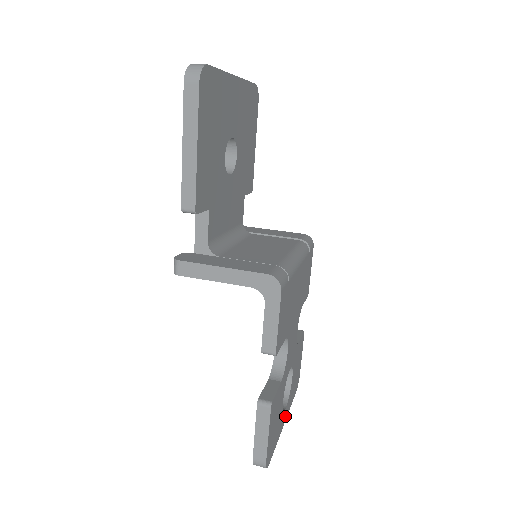
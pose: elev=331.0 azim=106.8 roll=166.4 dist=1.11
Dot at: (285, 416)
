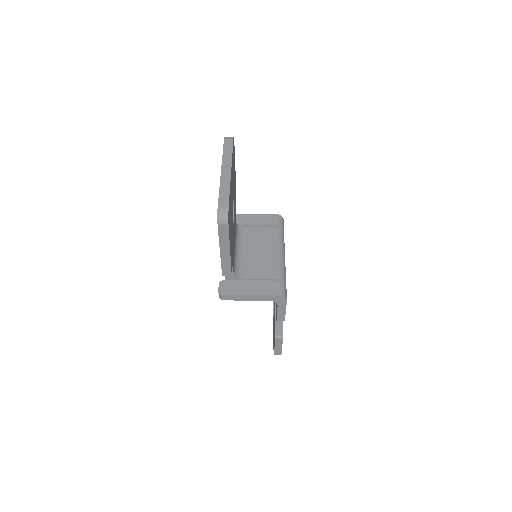
Dot at: occluded
